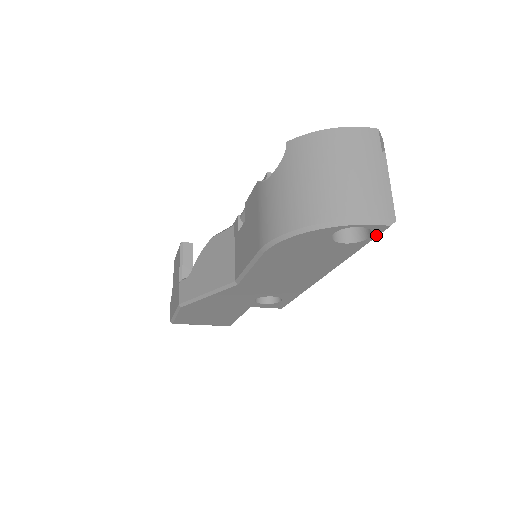
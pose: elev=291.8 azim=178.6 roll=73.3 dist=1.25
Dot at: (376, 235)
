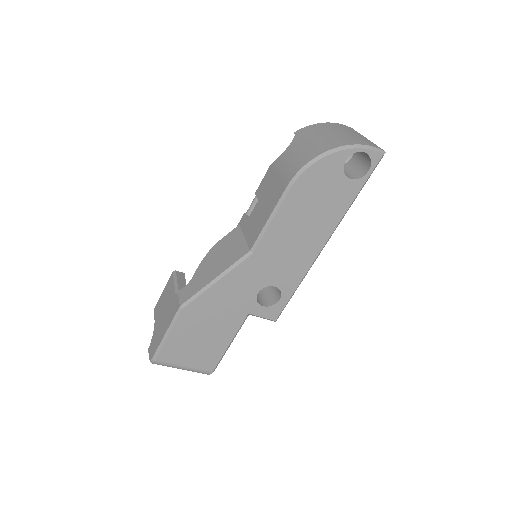
Dot at: (373, 168)
